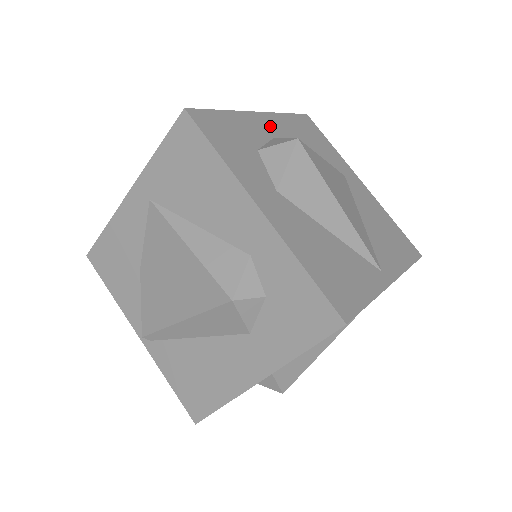
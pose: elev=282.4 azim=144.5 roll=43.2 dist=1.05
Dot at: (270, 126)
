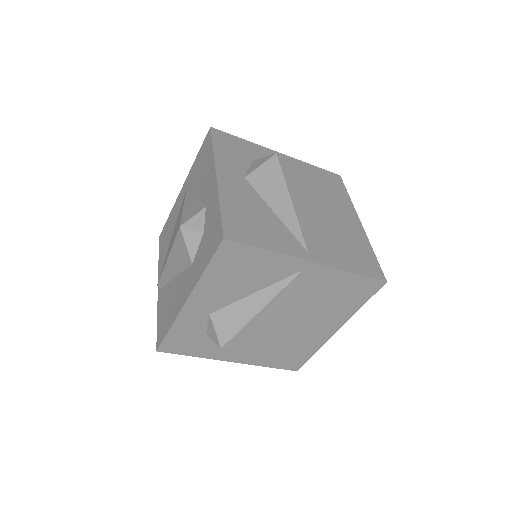
Dot at: occluded
